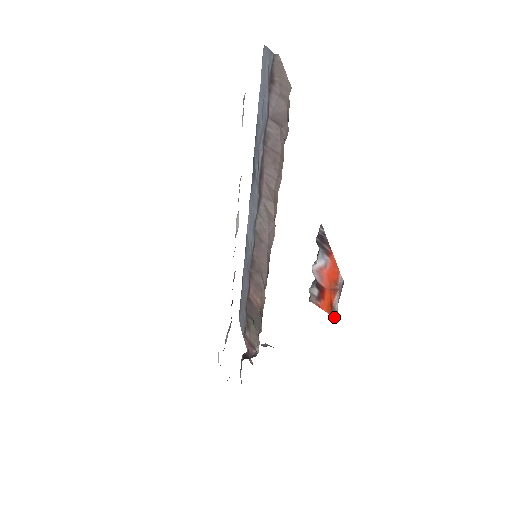
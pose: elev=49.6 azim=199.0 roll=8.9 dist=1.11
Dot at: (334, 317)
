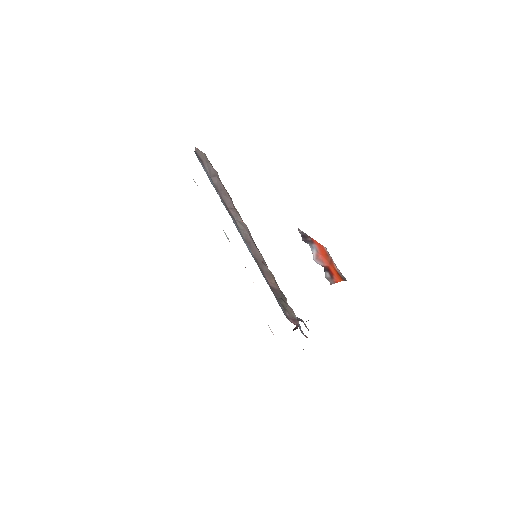
Dot at: (344, 279)
